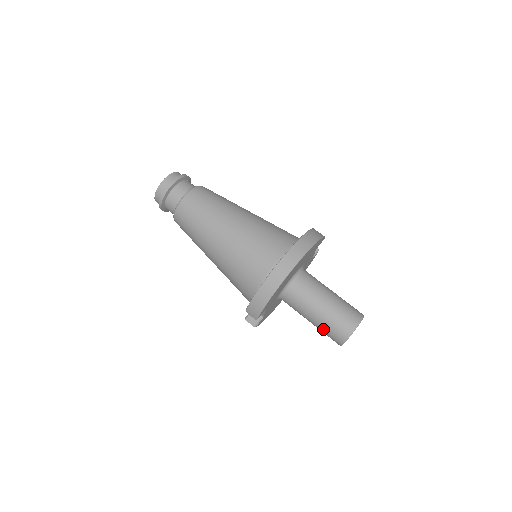
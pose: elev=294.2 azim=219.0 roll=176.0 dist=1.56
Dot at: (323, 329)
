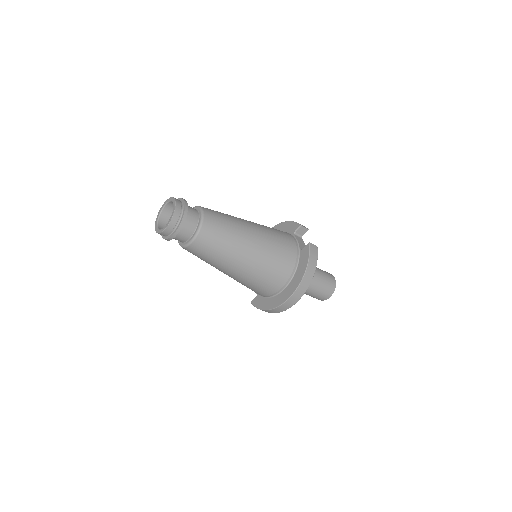
Dot at: occluded
